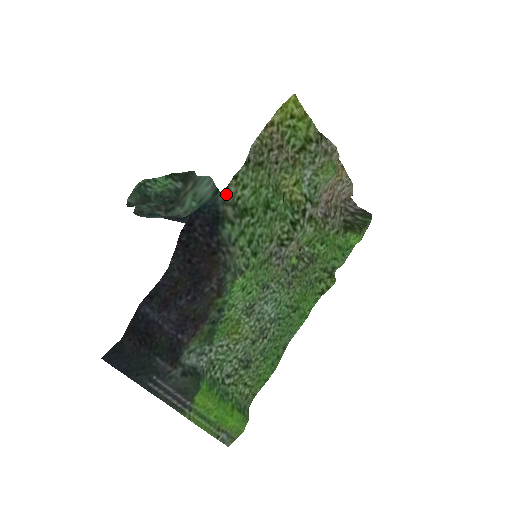
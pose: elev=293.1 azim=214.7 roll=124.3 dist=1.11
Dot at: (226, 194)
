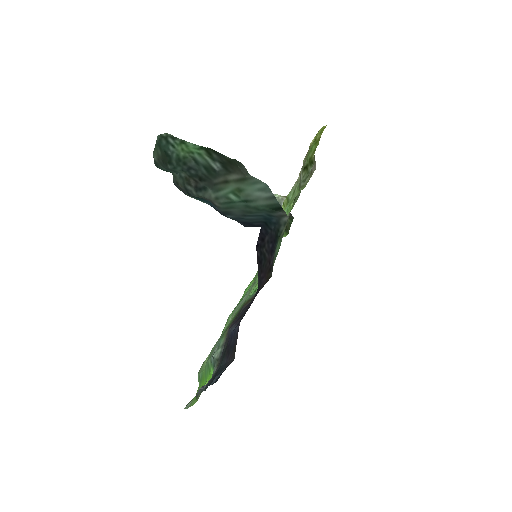
Dot at: occluded
